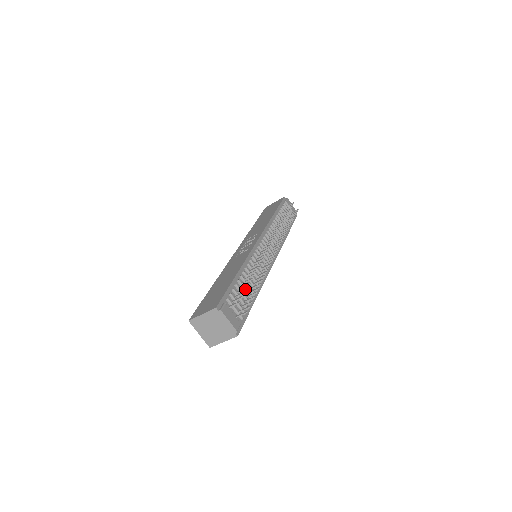
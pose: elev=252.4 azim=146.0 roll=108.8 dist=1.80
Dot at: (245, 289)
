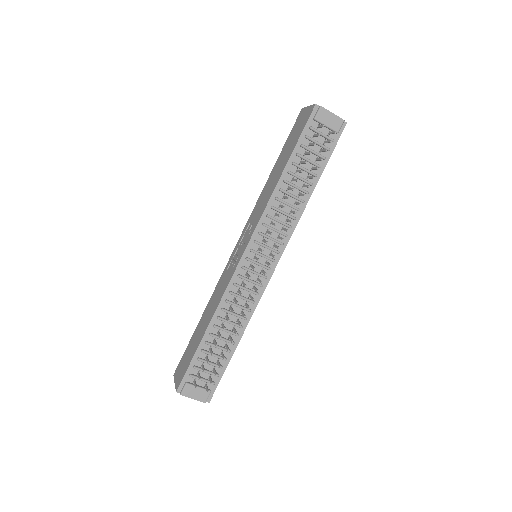
Dot at: (207, 362)
